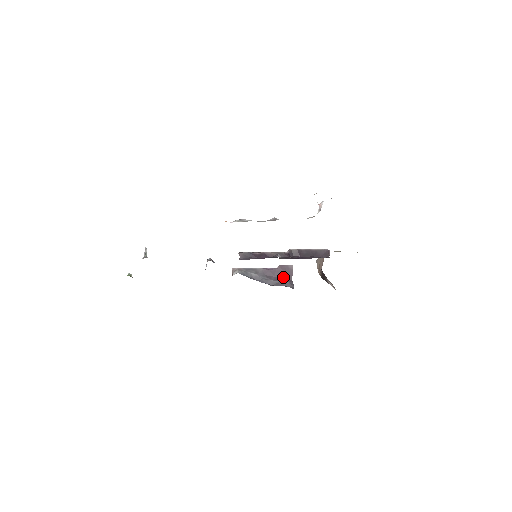
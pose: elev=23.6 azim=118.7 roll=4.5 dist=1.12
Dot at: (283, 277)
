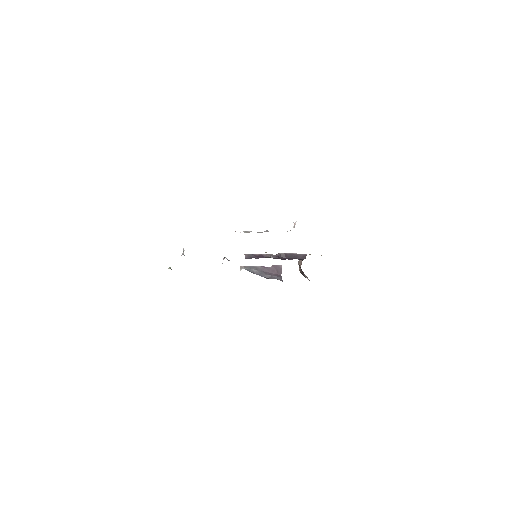
Dot at: (275, 273)
